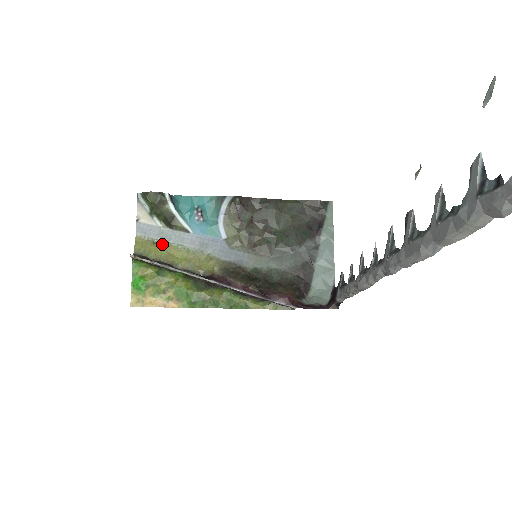
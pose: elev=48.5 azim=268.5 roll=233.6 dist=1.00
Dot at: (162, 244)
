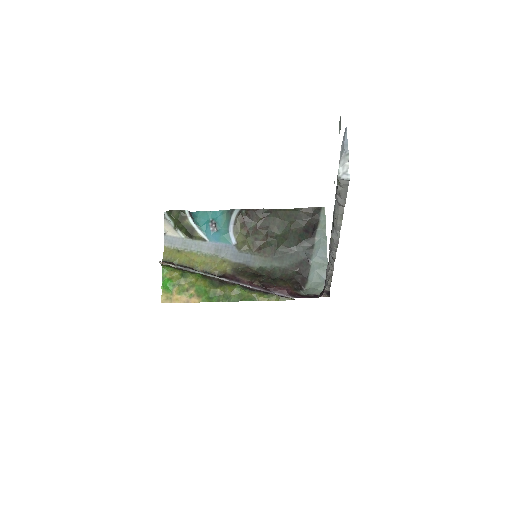
Dot at: (185, 252)
